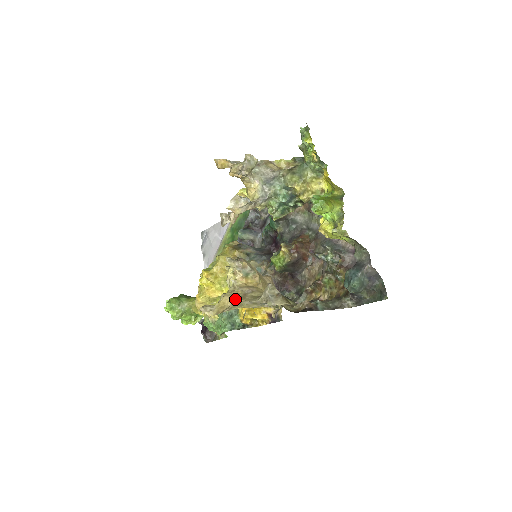
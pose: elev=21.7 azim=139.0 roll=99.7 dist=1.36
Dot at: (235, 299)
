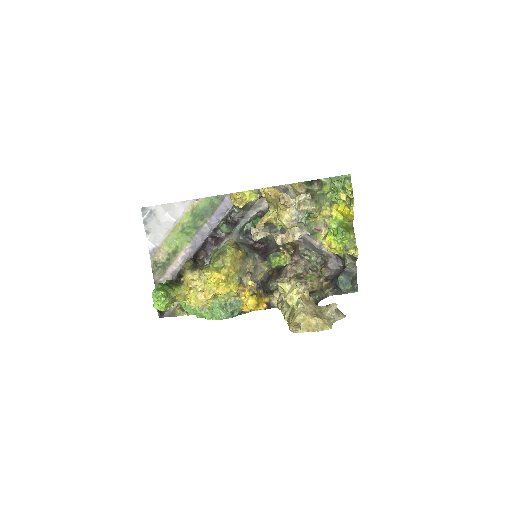
Dot at: (321, 319)
